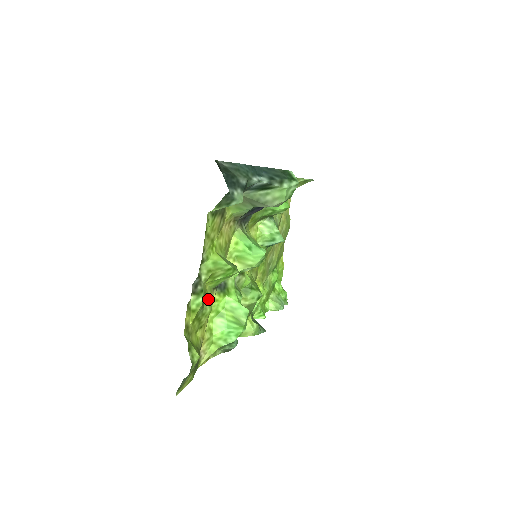
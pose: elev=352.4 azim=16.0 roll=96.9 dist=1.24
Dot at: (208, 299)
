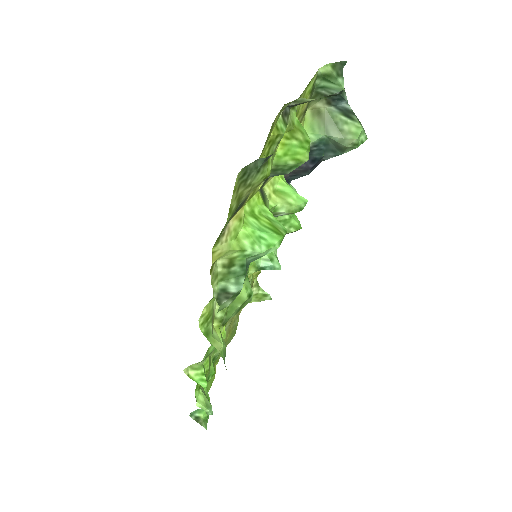
Dot at: (273, 158)
